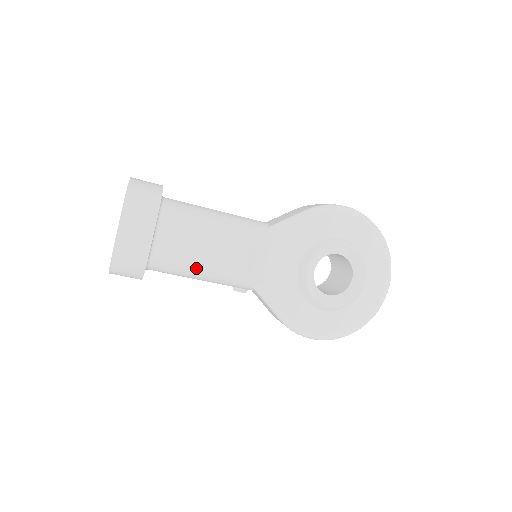
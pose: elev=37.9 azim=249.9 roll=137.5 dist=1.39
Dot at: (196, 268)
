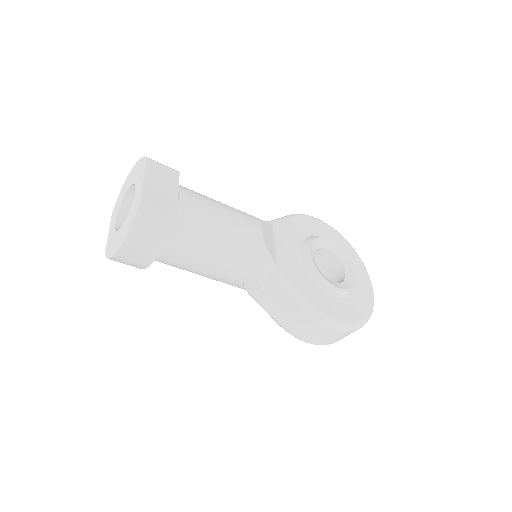
Dot at: (218, 238)
